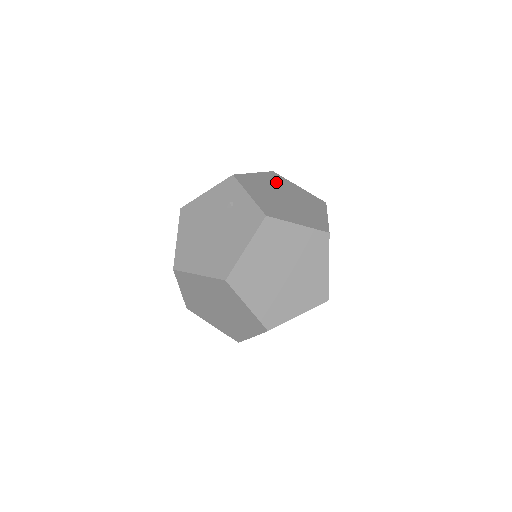
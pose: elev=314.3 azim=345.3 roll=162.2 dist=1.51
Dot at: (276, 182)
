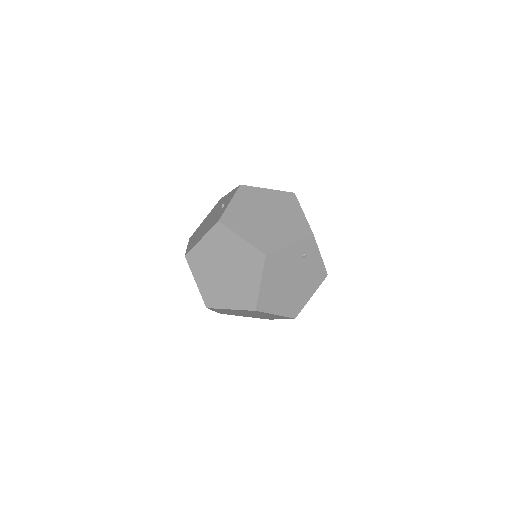
Dot at: (280, 202)
